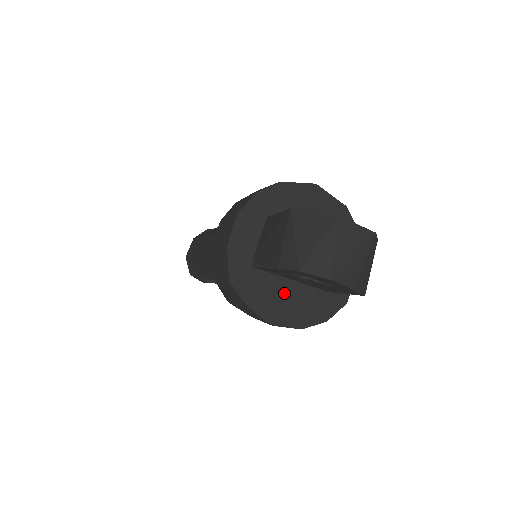
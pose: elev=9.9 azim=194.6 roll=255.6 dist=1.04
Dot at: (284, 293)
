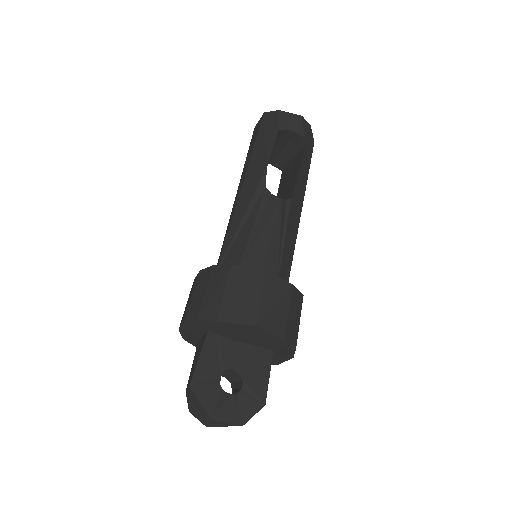
Dot at: occluded
